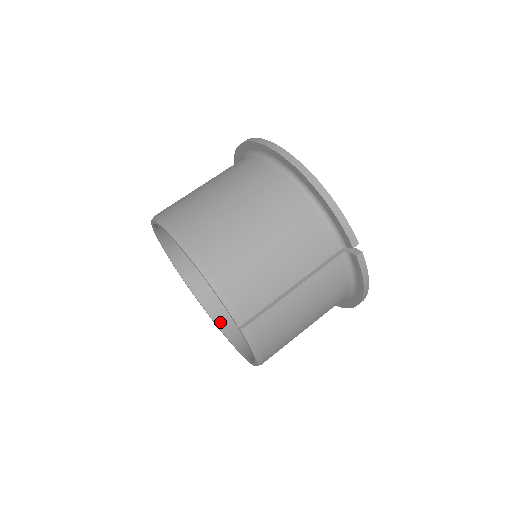
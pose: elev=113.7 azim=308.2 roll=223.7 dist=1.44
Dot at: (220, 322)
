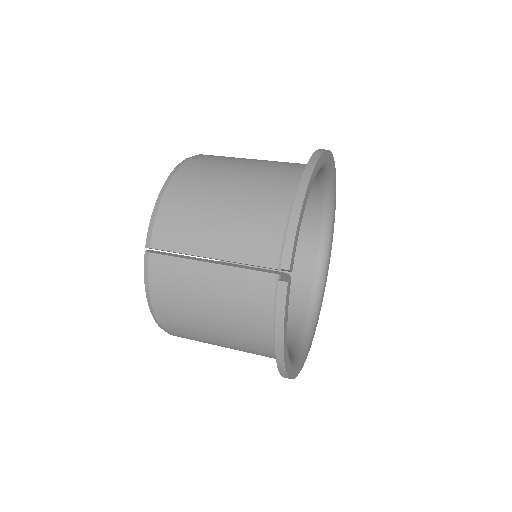
Dot at: occluded
